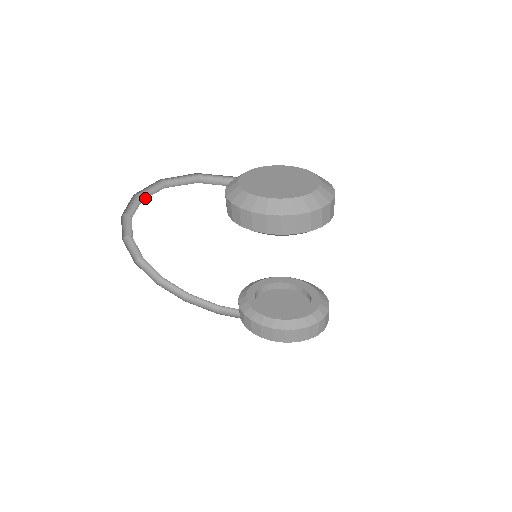
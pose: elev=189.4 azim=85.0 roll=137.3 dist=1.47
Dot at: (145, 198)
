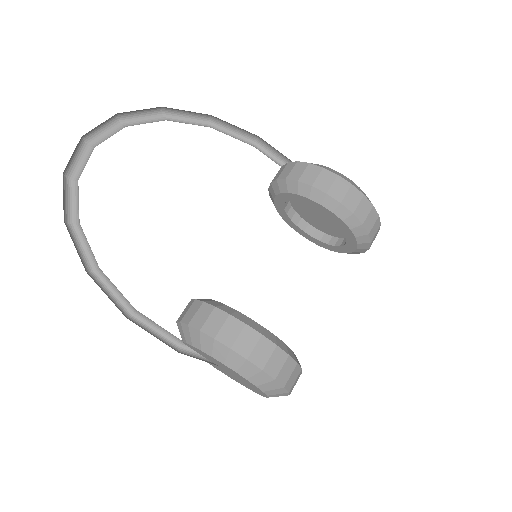
Dot at: (172, 120)
